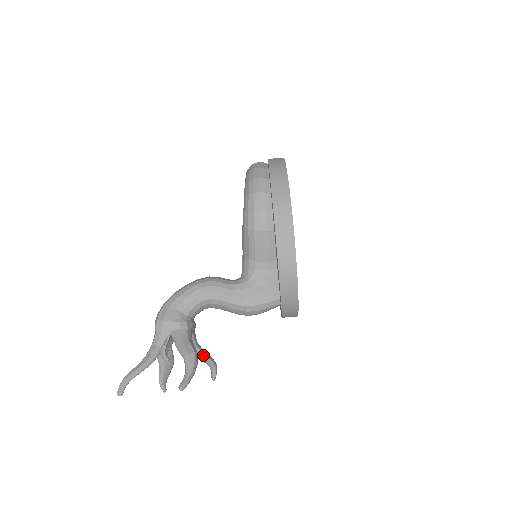
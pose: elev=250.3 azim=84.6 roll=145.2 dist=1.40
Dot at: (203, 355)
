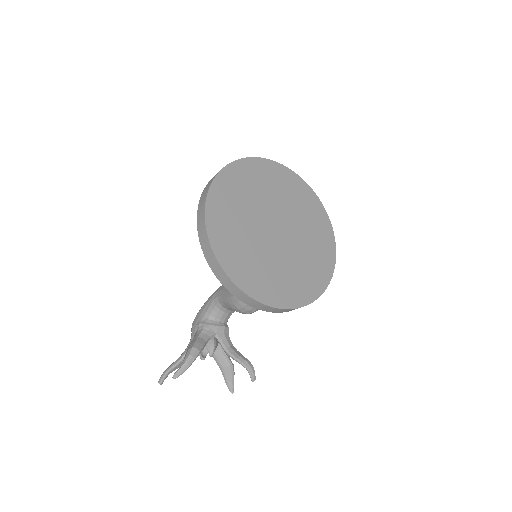
Dot at: (232, 355)
